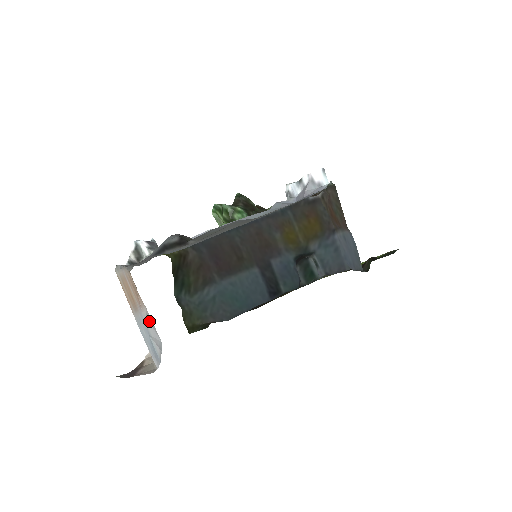
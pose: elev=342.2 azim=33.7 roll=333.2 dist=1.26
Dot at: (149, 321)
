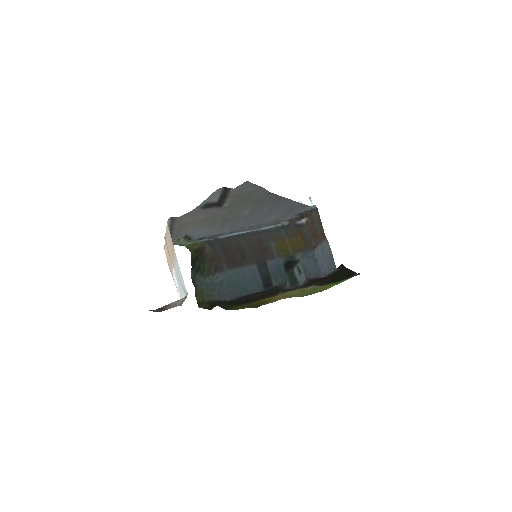
Dot at: occluded
